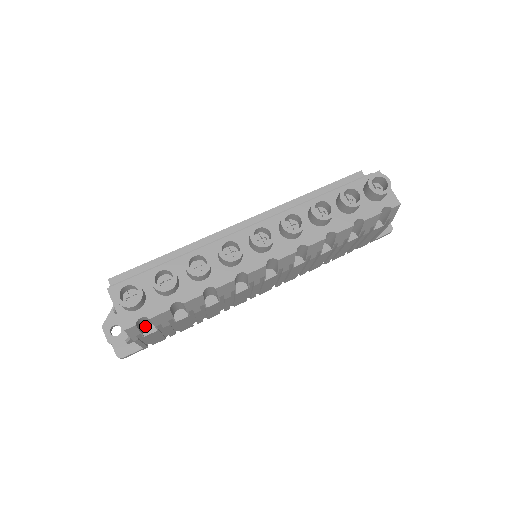
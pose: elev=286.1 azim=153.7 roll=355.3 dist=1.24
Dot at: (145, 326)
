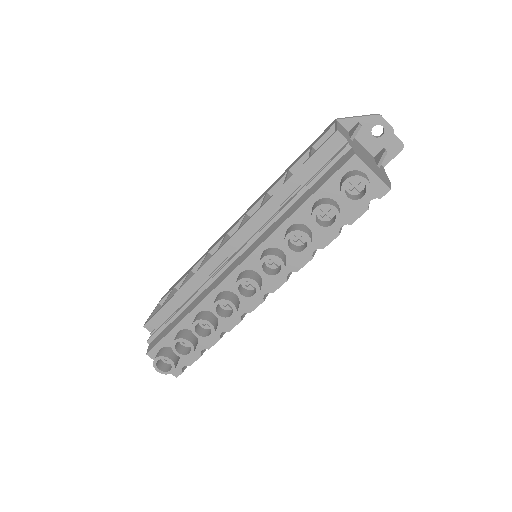
Dot at: occluded
